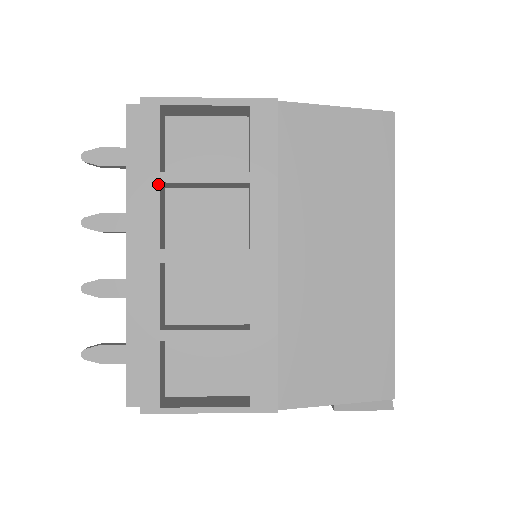
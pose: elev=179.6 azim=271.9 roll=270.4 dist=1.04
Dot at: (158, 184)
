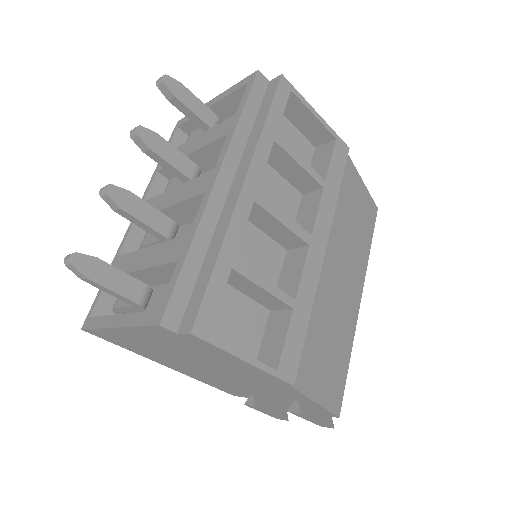
Dot at: (273, 141)
